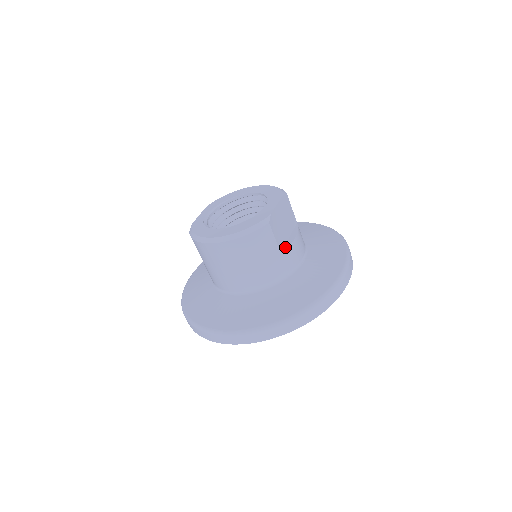
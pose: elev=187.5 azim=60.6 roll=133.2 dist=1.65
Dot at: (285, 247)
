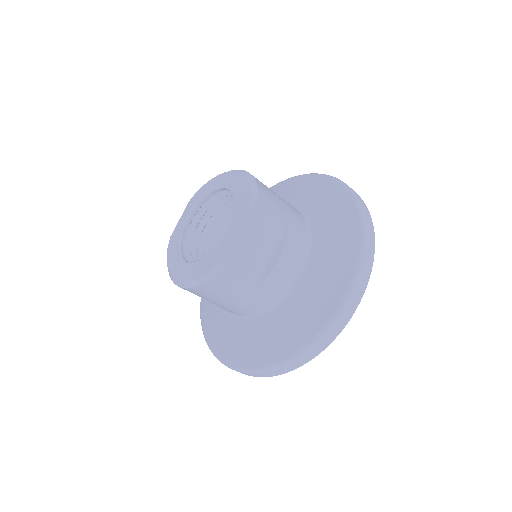
Dot at: (264, 276)
